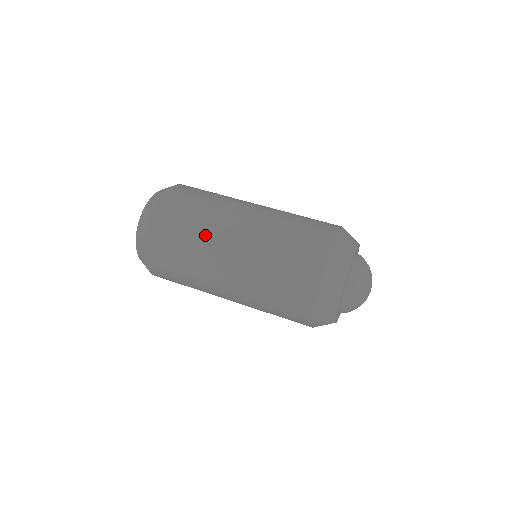
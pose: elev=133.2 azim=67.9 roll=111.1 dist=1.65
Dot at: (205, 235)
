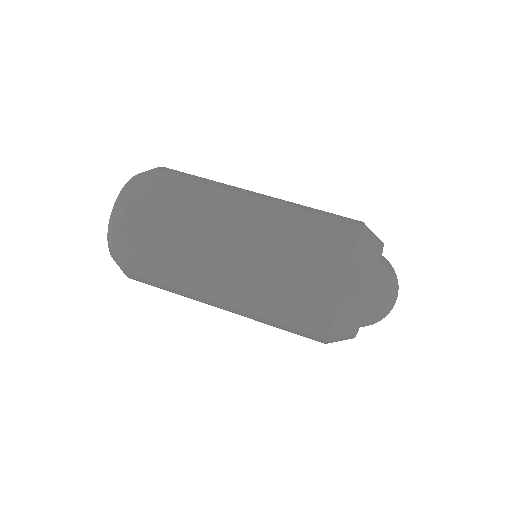
Dot at: (199, 222)
